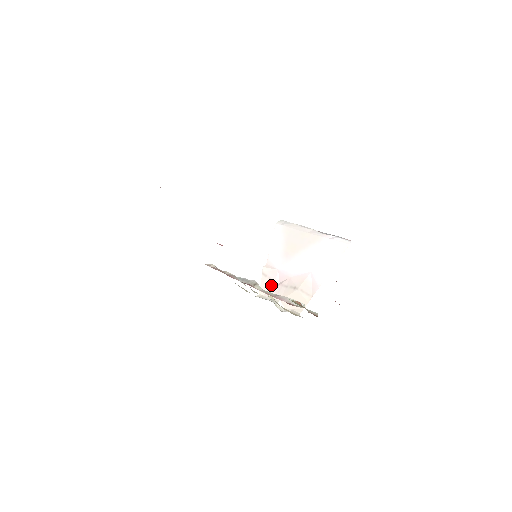
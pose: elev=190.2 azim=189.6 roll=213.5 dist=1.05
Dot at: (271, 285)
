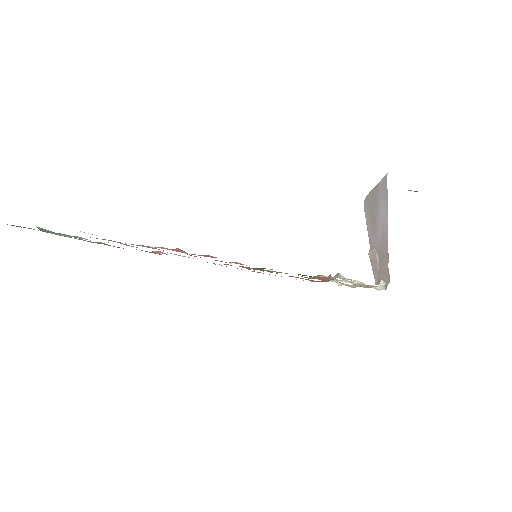
Dot at: (376, 267)
